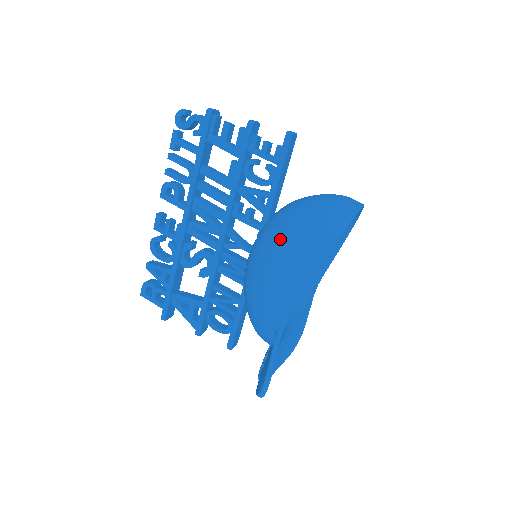
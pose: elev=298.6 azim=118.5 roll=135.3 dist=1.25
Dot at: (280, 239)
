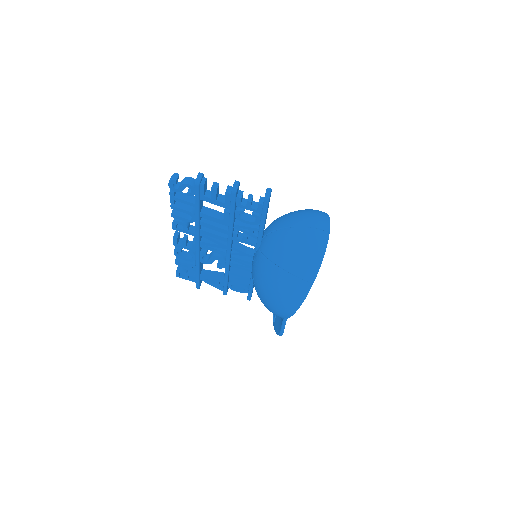
Dot at: (275, 277)
